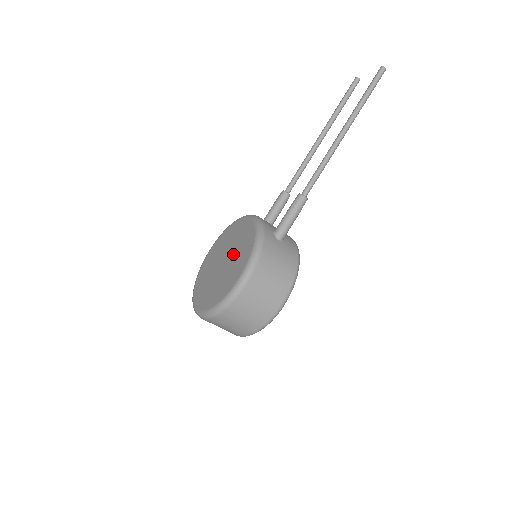
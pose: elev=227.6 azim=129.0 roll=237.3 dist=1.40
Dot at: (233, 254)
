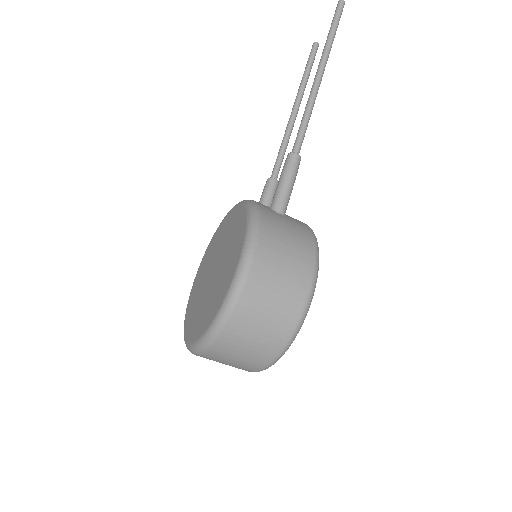
Dot at: (223, 252)
